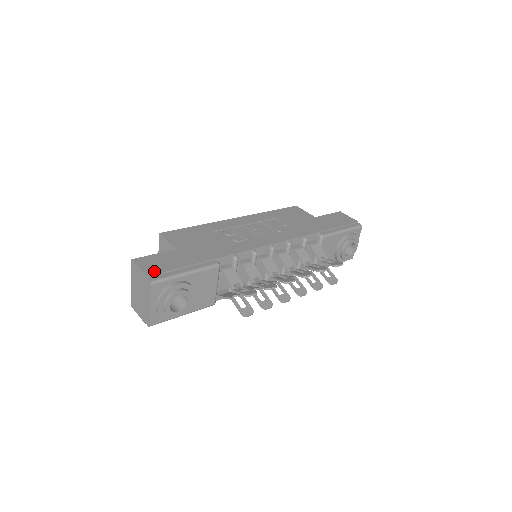
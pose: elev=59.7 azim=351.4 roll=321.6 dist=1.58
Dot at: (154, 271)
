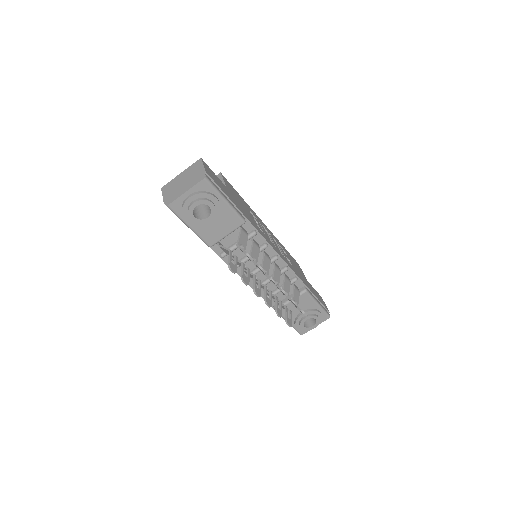
Dot at: (211, 176)
